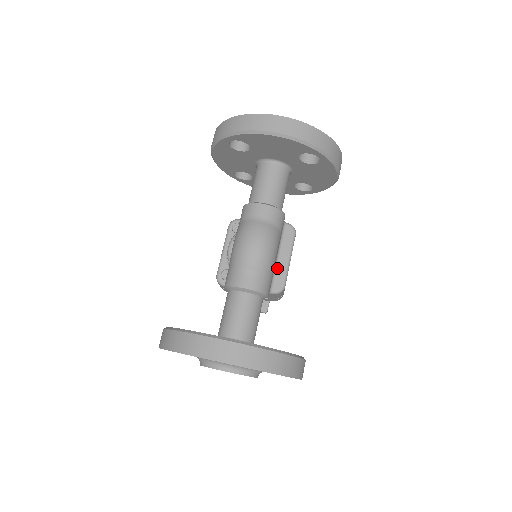
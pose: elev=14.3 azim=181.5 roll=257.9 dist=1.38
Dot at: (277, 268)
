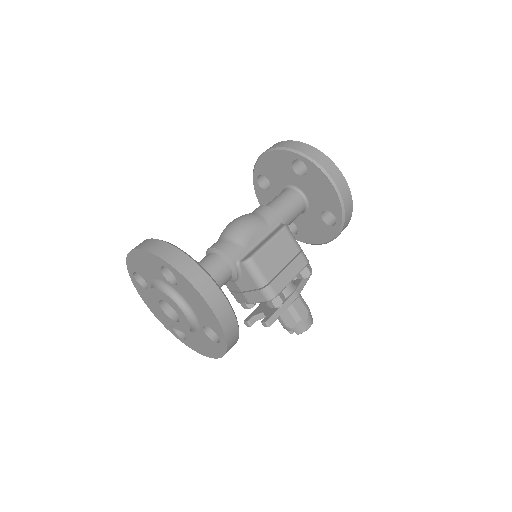
Dot at: (255, 248)
